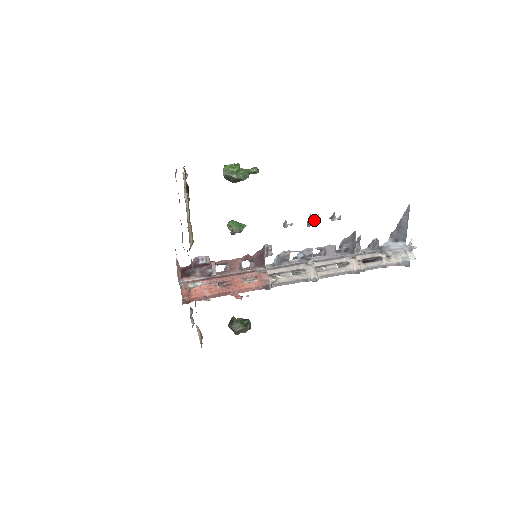
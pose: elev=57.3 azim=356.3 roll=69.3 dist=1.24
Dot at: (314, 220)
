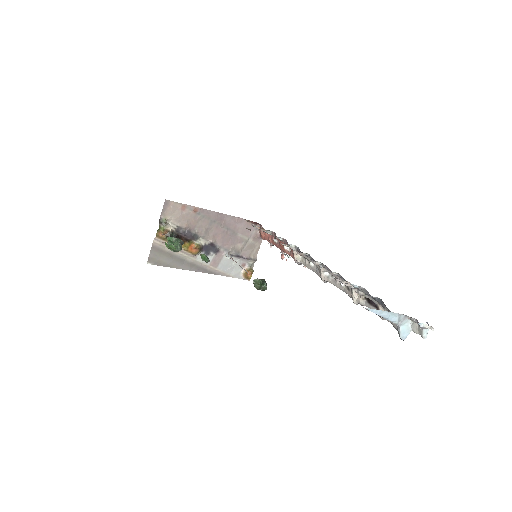
Dot at: (286, 254)
